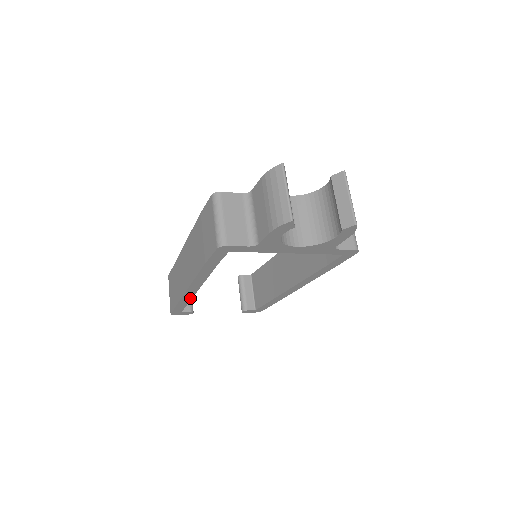
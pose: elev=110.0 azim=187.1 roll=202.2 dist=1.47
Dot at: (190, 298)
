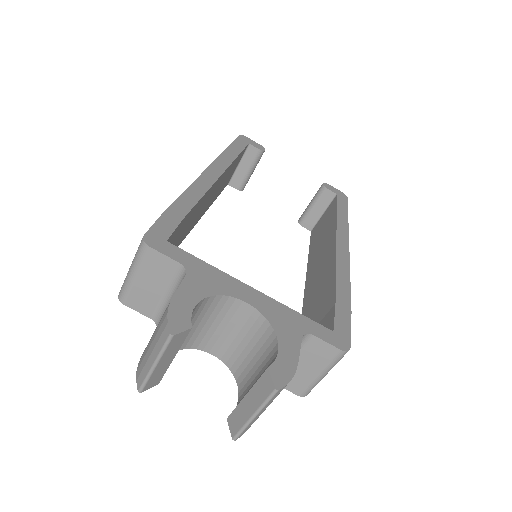
Dot at: occluded
